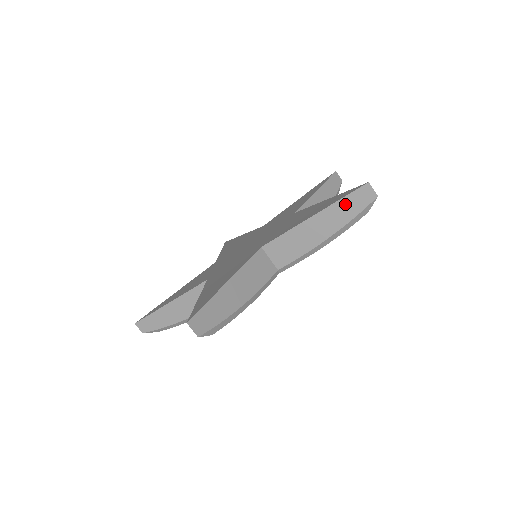
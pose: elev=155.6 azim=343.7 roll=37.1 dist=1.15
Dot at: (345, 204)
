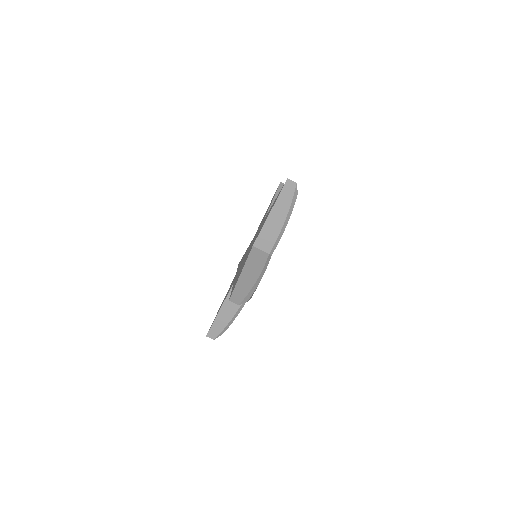
Dot at: (283, 197)
